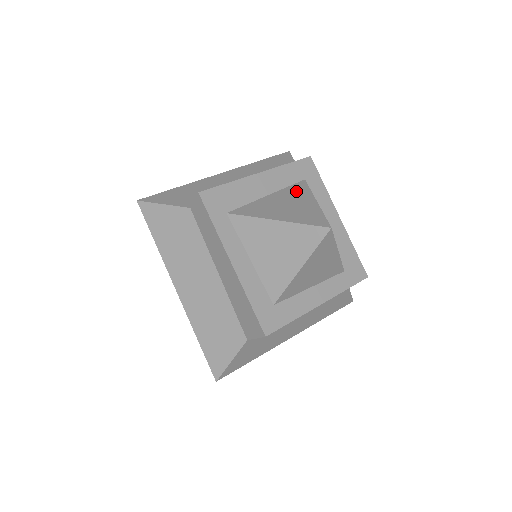
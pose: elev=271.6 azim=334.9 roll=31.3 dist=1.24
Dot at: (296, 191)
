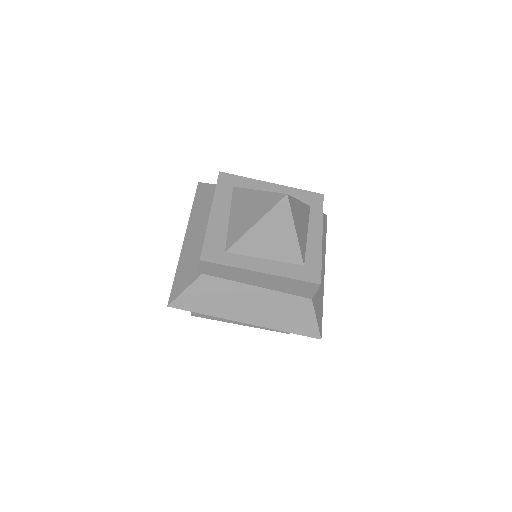
Dot at: (239, 198)
